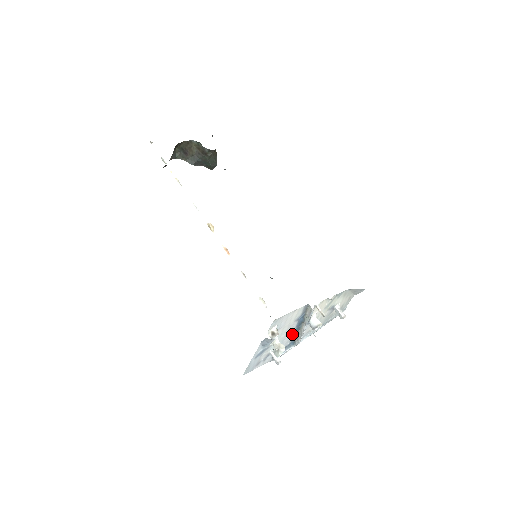
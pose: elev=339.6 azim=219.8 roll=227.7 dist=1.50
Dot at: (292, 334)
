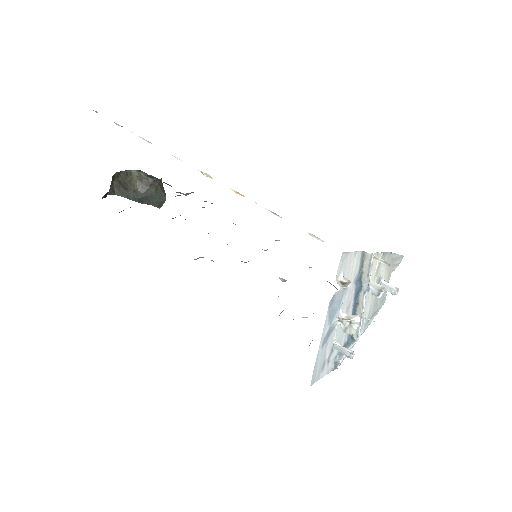
Dot at: occluded
